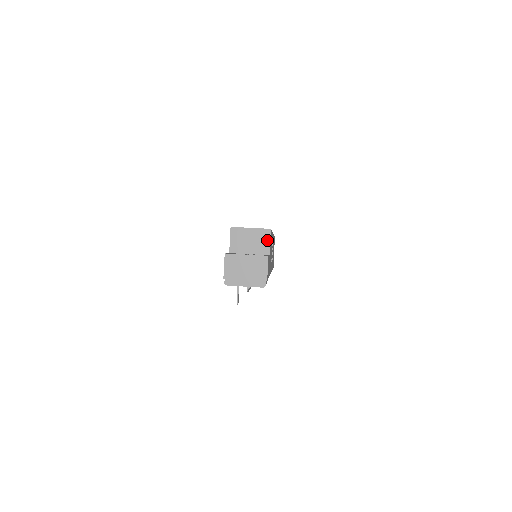
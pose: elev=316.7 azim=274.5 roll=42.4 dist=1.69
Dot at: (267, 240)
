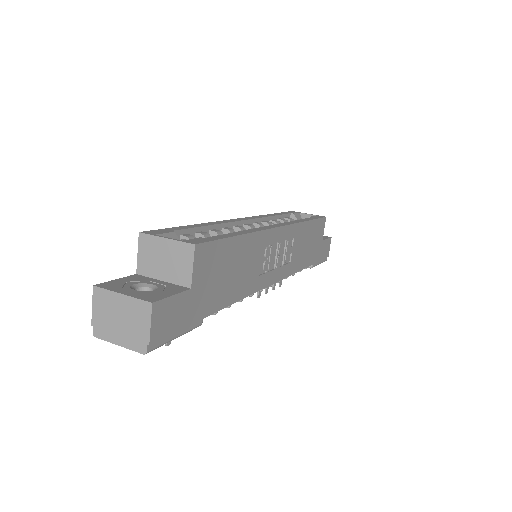
Dot at: (188, 262)
